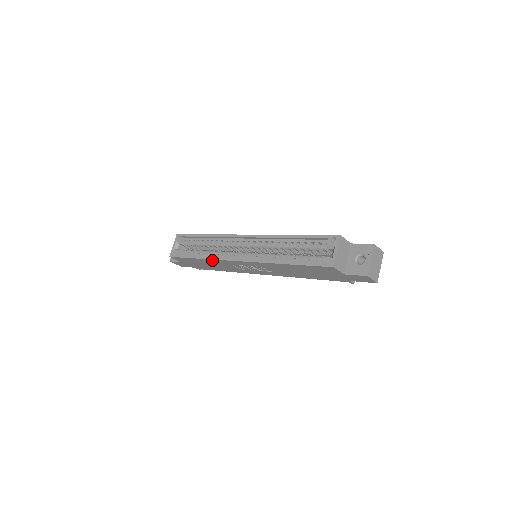
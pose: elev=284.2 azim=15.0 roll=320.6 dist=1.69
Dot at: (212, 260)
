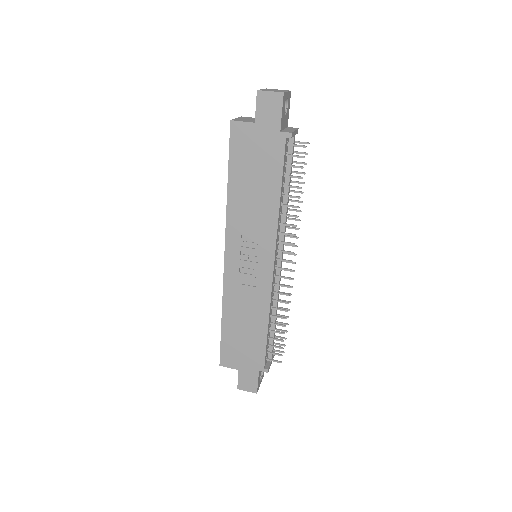
Dot at: (226, 301)
